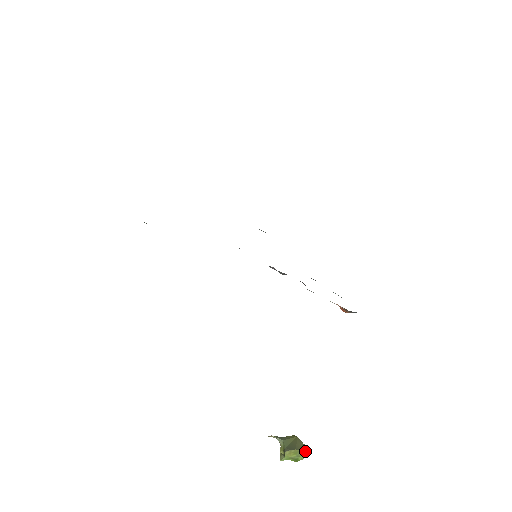
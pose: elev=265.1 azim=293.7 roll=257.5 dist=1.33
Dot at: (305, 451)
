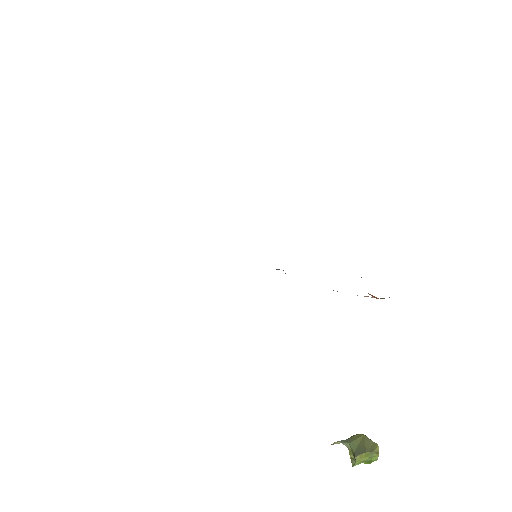
Dot at: (377, 451)
